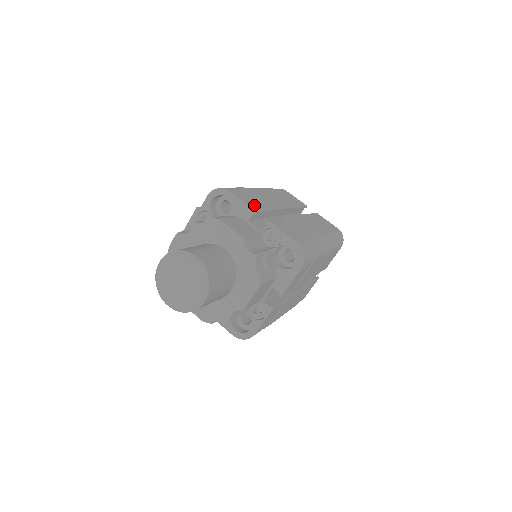
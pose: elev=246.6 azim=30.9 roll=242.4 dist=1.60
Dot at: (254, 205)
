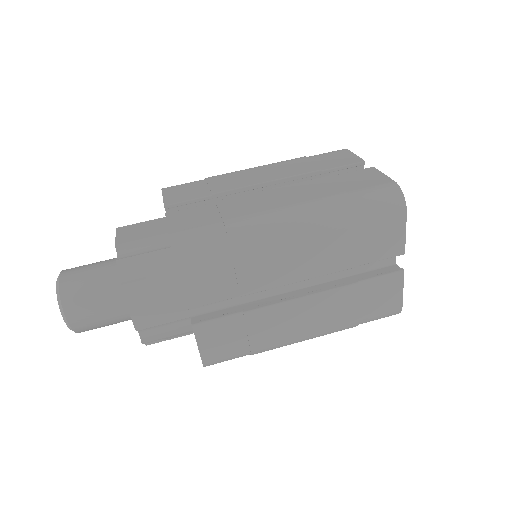
Dot at: (179, 197)
